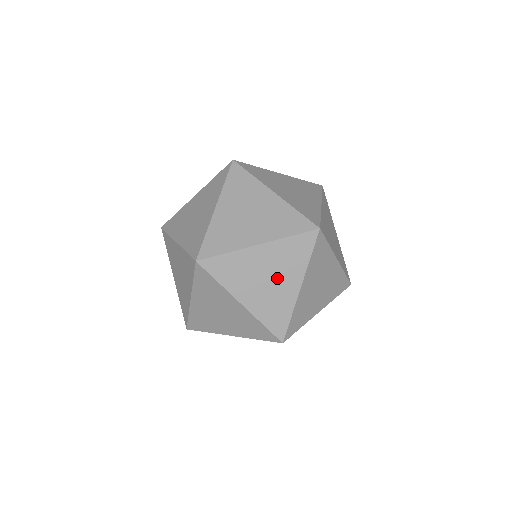
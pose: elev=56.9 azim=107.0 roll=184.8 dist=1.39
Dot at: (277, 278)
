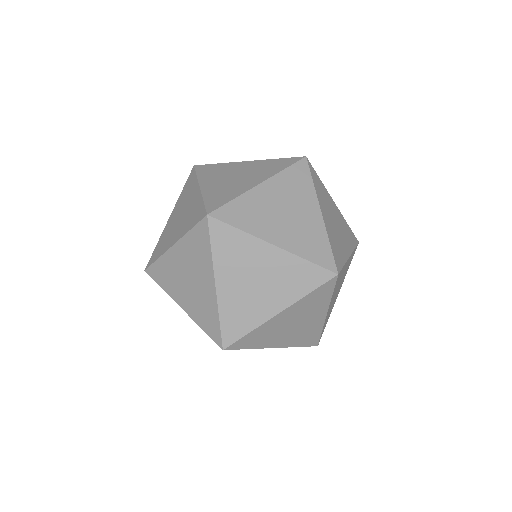
Dot at: (266, 288)
